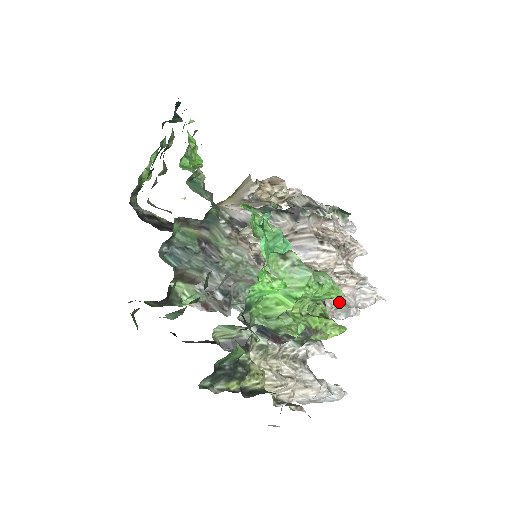
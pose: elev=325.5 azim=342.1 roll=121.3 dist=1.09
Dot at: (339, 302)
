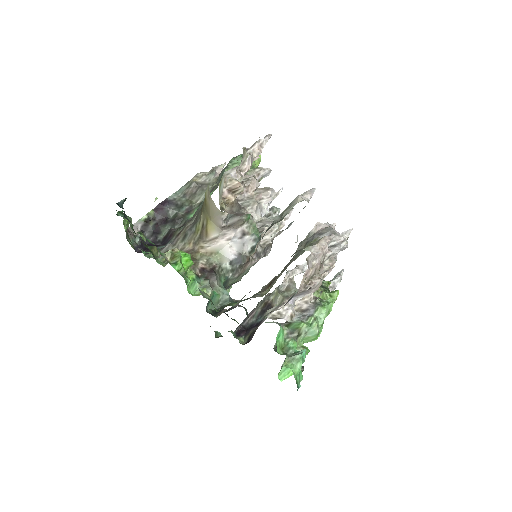
Dot at: occluded
